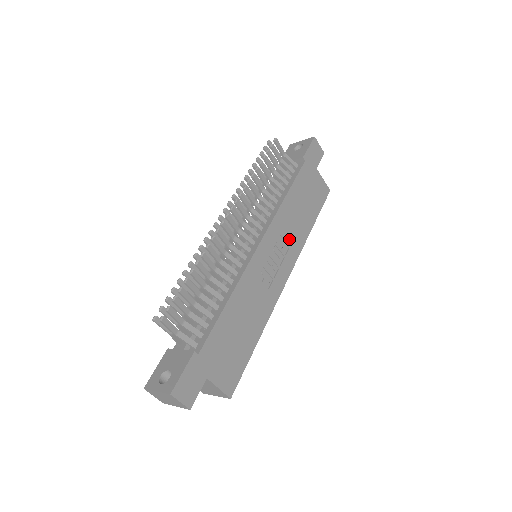
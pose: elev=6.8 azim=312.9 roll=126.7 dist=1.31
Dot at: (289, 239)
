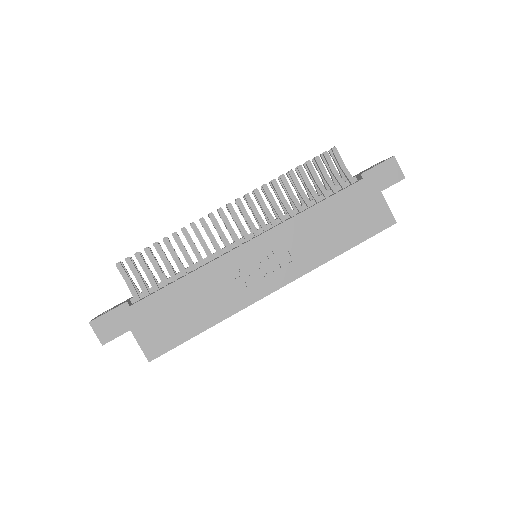
Dot at: (296, 252)
